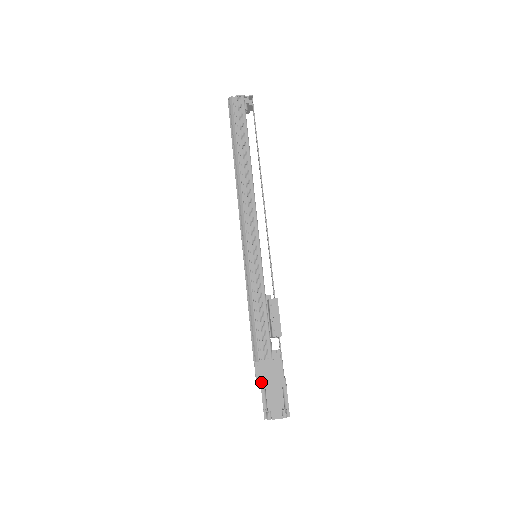
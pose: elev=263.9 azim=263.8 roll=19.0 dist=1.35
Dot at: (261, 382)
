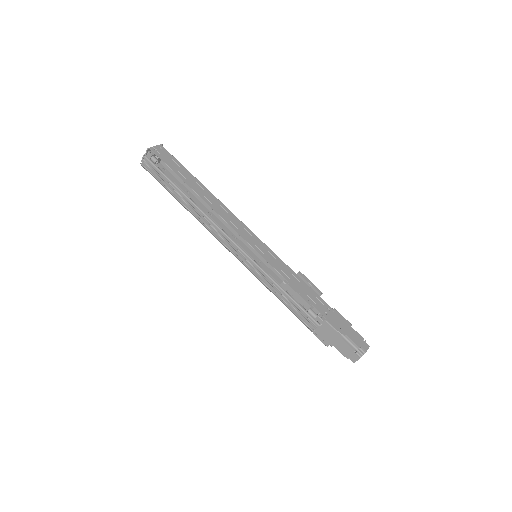
Dot at: (327, 343)
